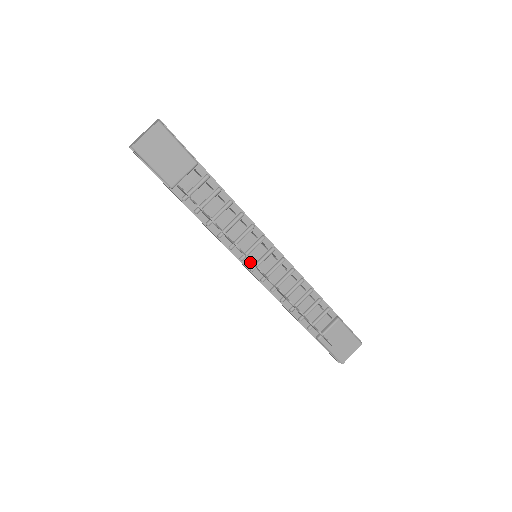
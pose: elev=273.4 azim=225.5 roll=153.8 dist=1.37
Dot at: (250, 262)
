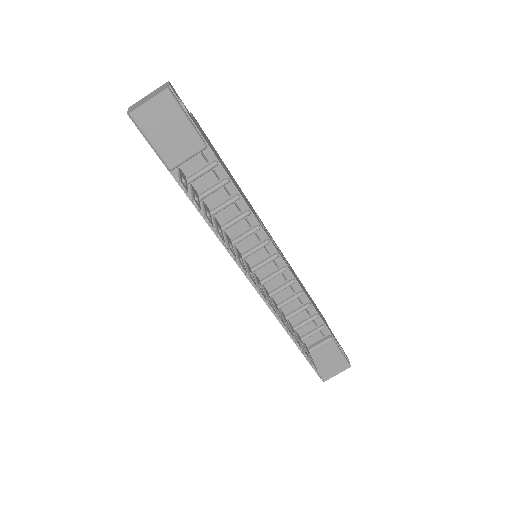
Dot at: occluded
